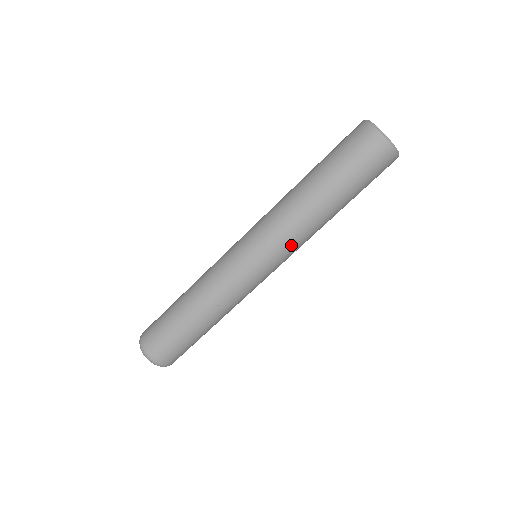
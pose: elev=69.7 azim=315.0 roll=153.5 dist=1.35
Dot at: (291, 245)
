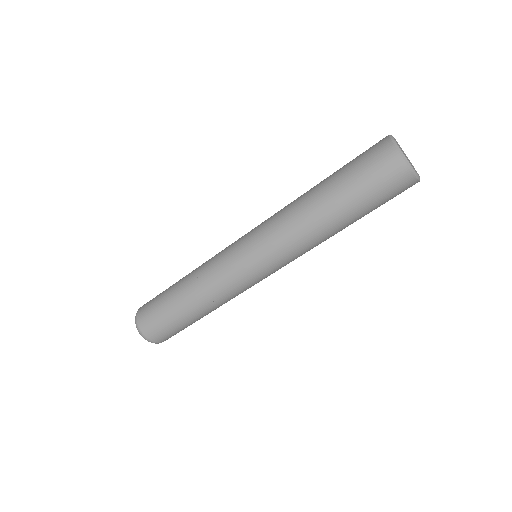
Dot at: (290, 254)
